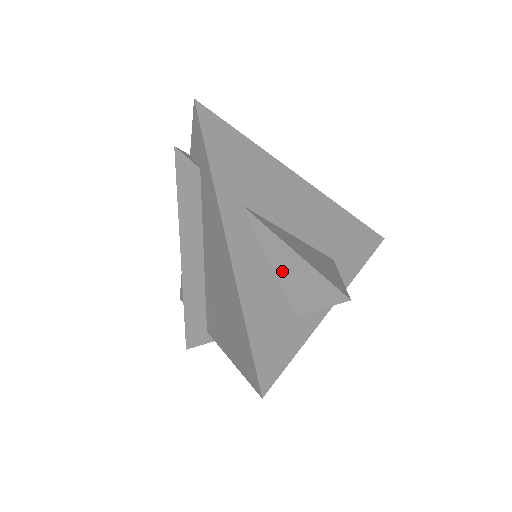
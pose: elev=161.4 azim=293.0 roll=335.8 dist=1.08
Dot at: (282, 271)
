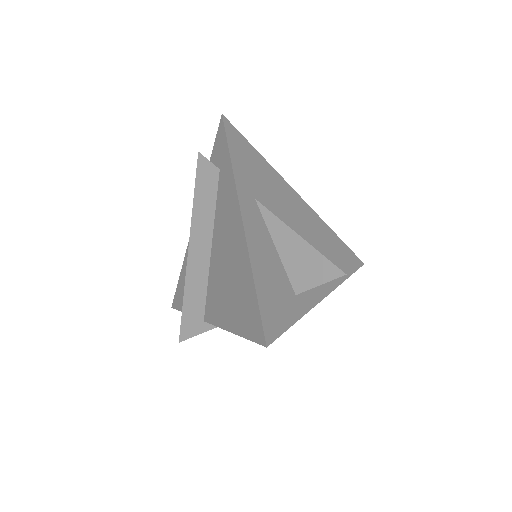
Dot at: (285, 254)
